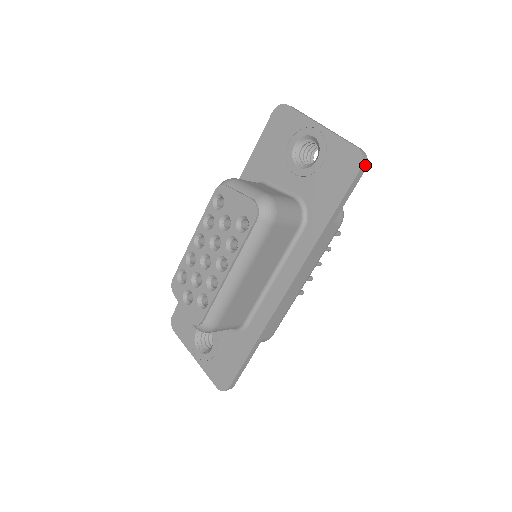
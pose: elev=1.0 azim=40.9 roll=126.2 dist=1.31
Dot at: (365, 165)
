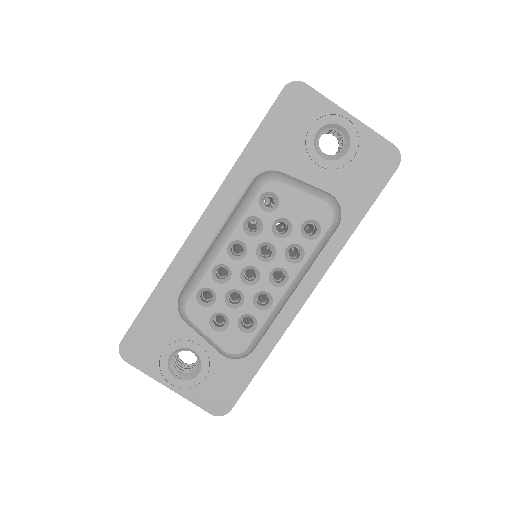
Dot at: (398, 163)
